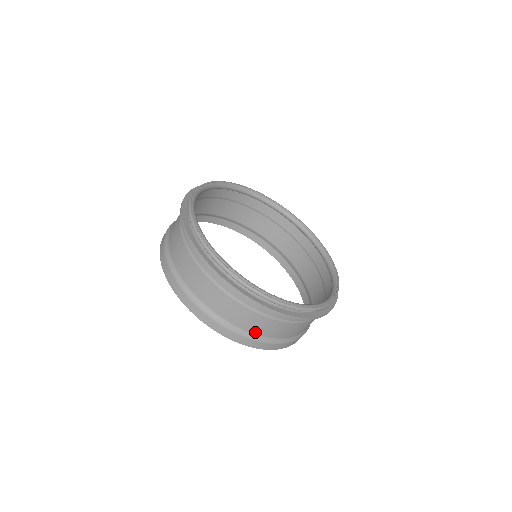
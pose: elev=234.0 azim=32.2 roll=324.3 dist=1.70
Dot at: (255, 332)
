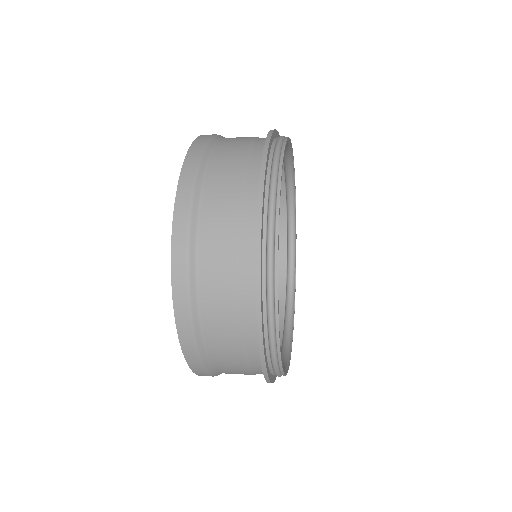
Dot at: occluded
